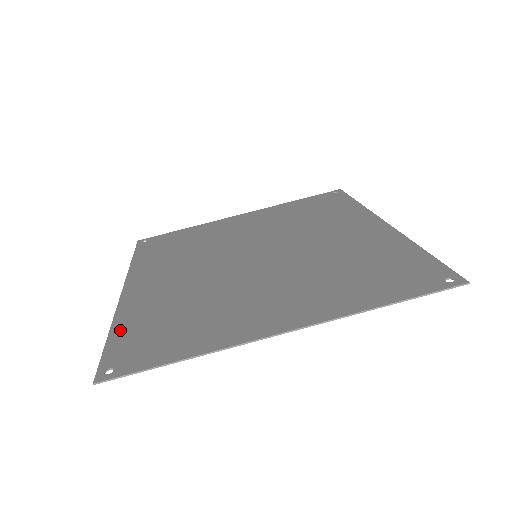
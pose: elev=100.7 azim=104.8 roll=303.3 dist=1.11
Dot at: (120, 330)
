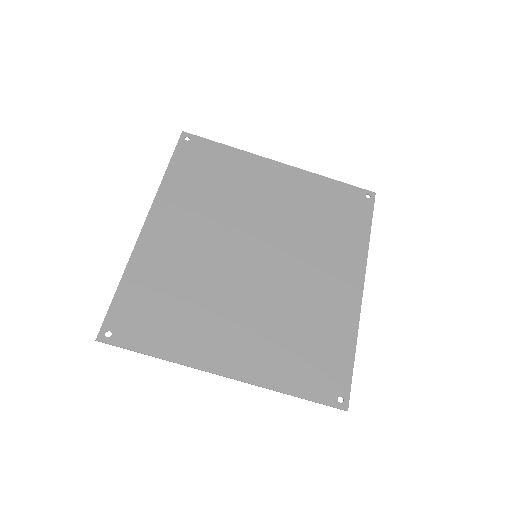
Dot at: (128, 286)
